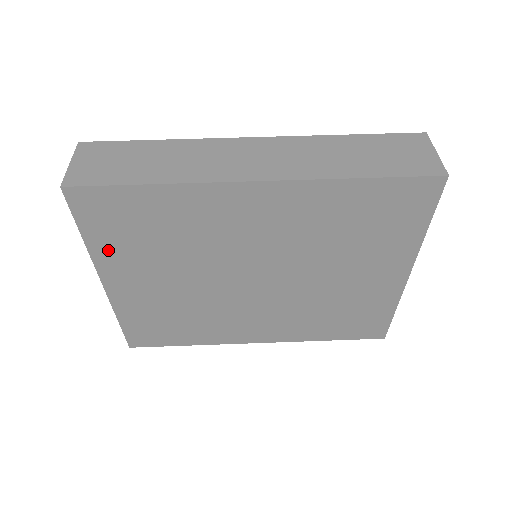
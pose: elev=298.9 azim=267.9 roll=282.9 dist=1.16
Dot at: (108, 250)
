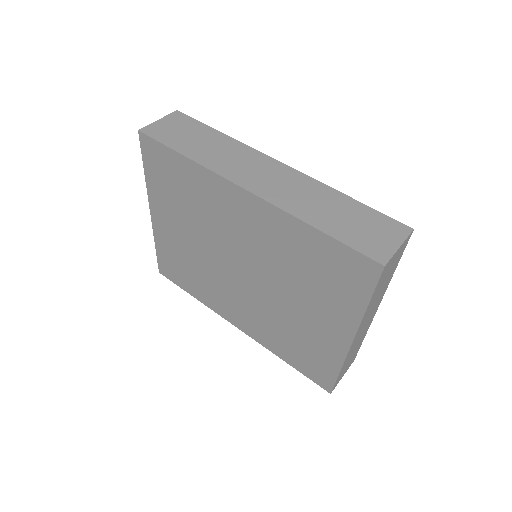
Dot at: (156, 189)
